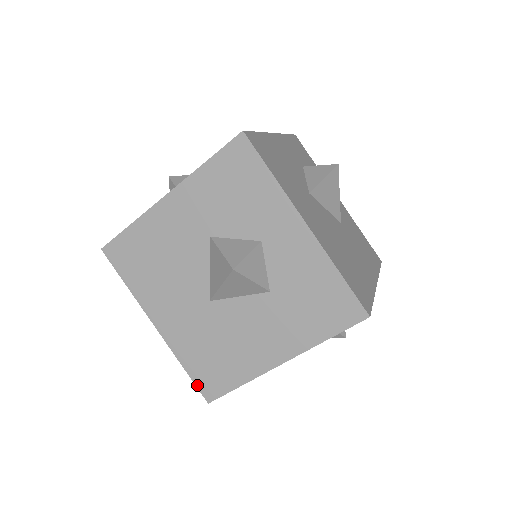
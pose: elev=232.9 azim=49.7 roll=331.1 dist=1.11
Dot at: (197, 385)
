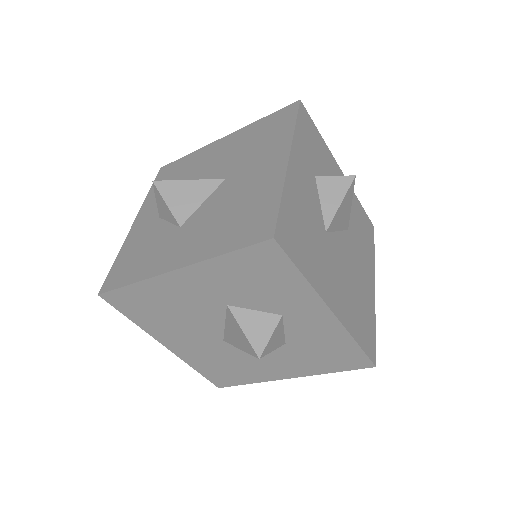
Dot at: (208, 379)
